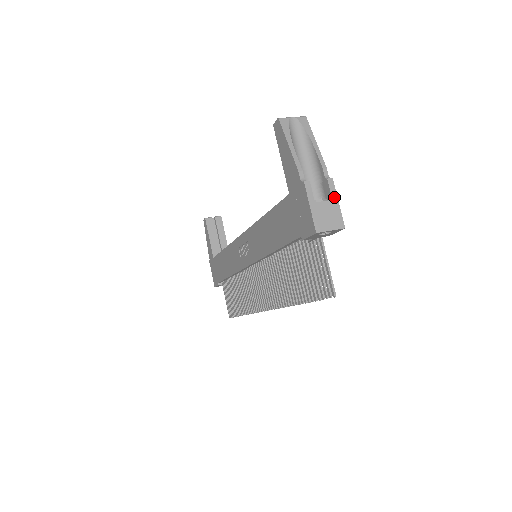
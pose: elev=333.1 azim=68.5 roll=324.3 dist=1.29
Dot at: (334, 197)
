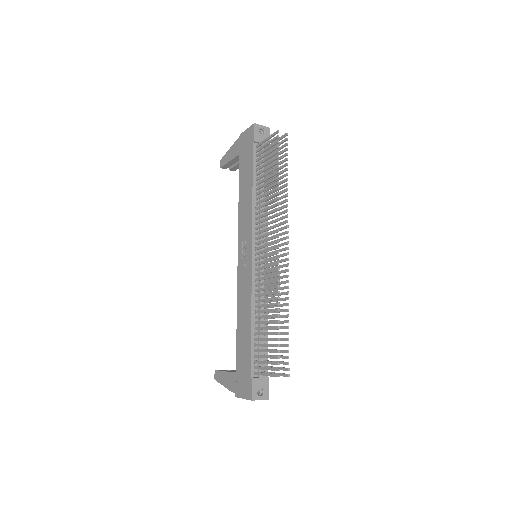
Dot at: occluded
